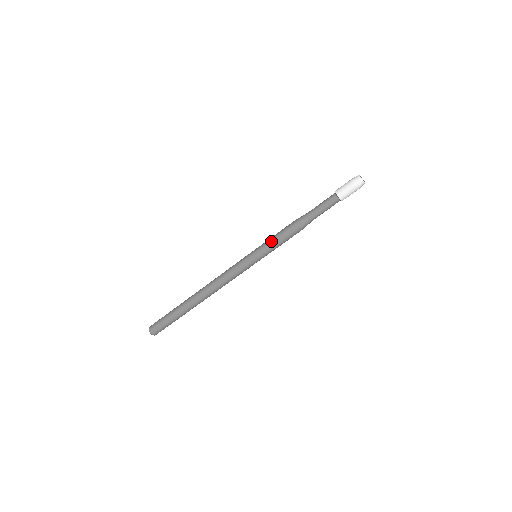
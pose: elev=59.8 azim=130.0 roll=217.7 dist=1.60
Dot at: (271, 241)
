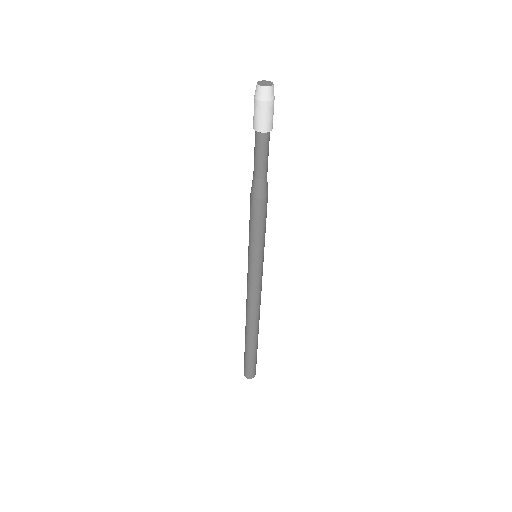
Dot at: (252, 235)
